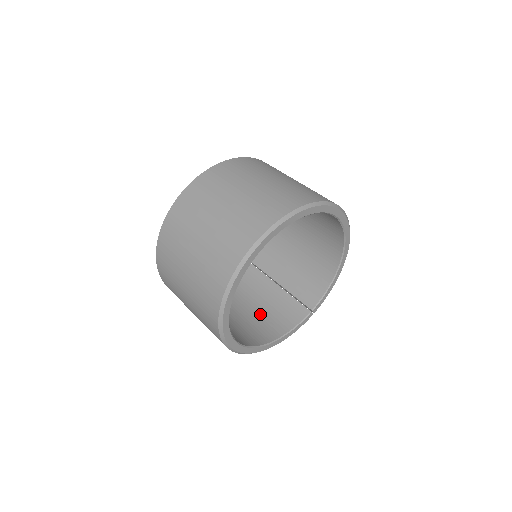
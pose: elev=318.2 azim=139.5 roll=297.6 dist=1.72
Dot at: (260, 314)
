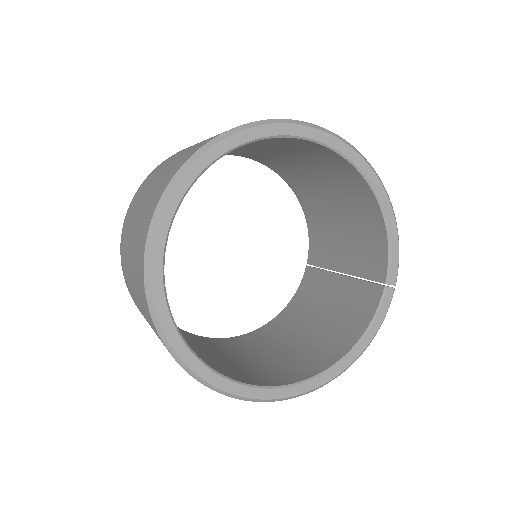
Dot at: (326, 326)
